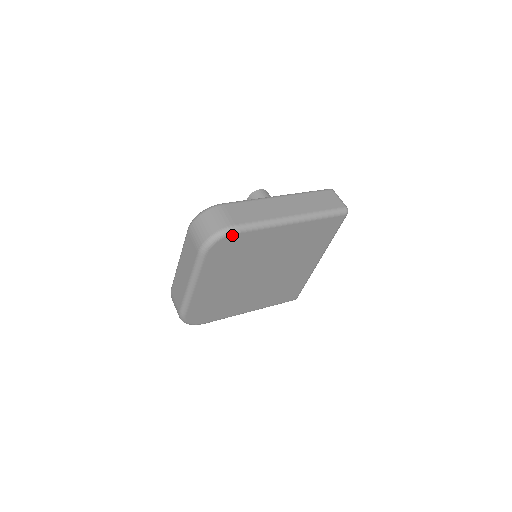
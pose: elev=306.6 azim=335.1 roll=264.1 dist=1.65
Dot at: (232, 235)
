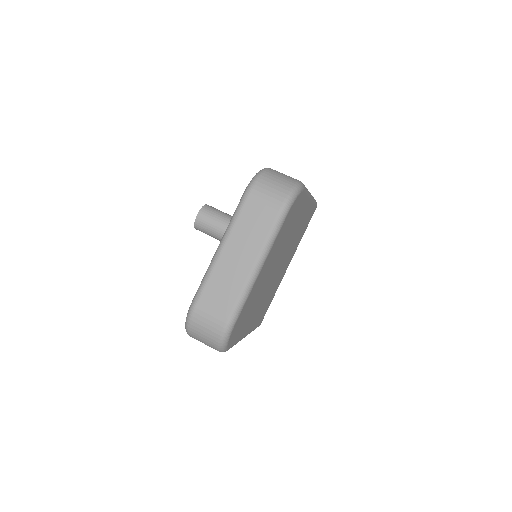
Dot at: (303, 192)
